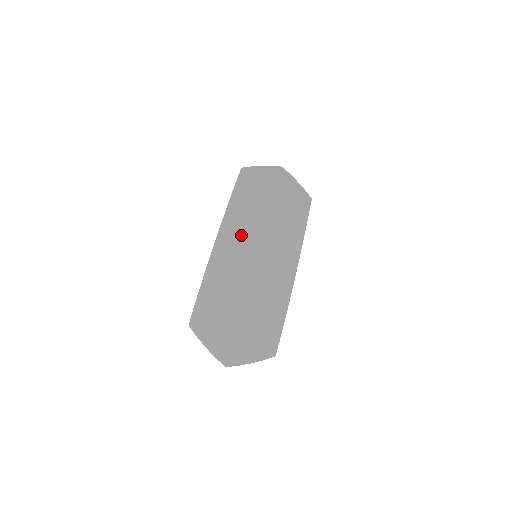
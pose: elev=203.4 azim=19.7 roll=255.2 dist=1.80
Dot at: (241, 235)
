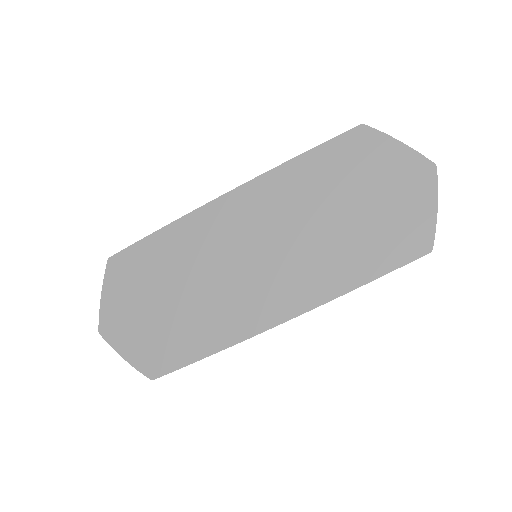
Dot at: (261, 214)
